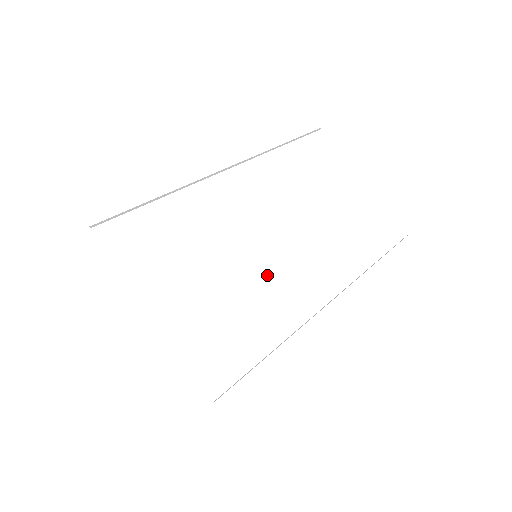
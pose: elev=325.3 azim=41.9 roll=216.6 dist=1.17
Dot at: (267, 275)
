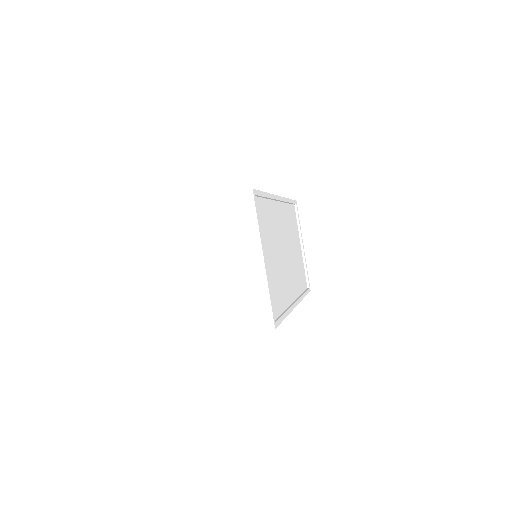
Dot at: (283, 271)
